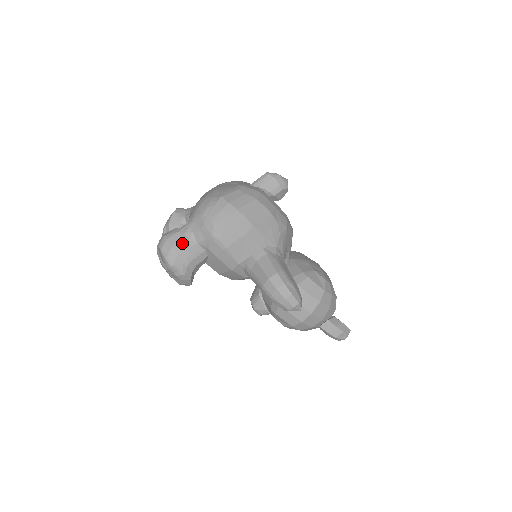
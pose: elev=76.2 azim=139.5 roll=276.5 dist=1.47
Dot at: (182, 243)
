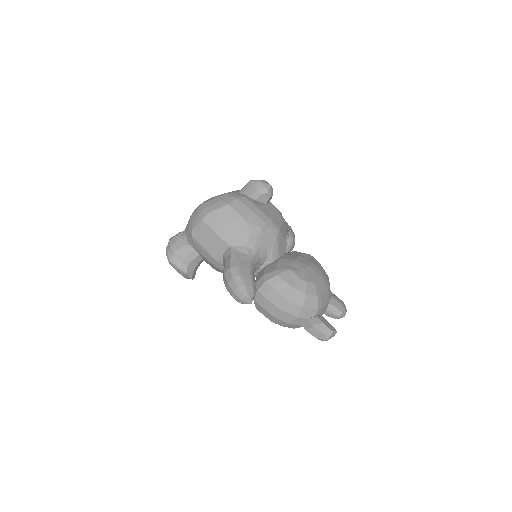
Dot at: (178, 243)
